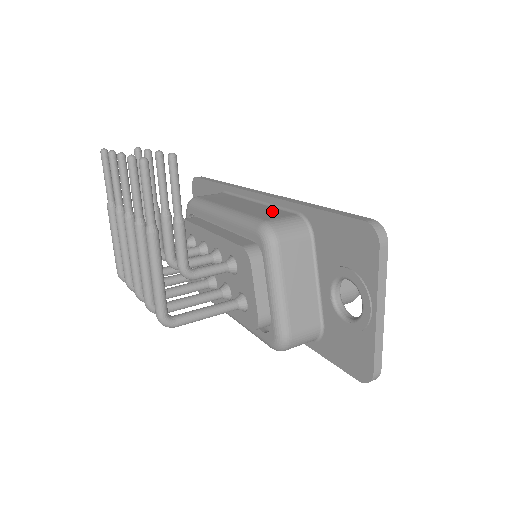
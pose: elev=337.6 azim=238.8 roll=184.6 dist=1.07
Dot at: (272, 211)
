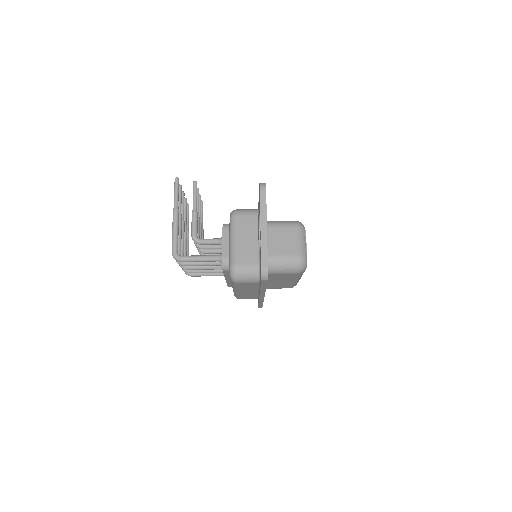
Dot at: occluded
